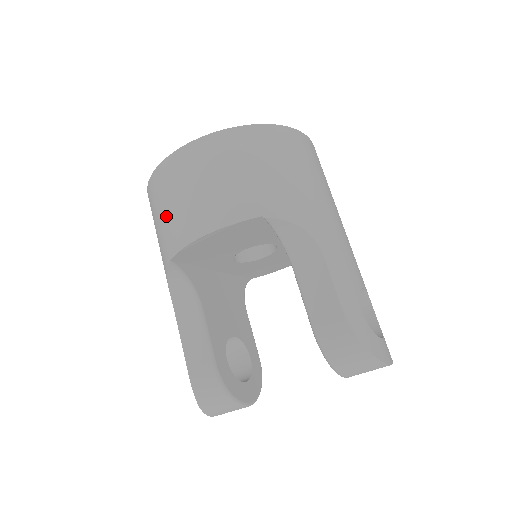
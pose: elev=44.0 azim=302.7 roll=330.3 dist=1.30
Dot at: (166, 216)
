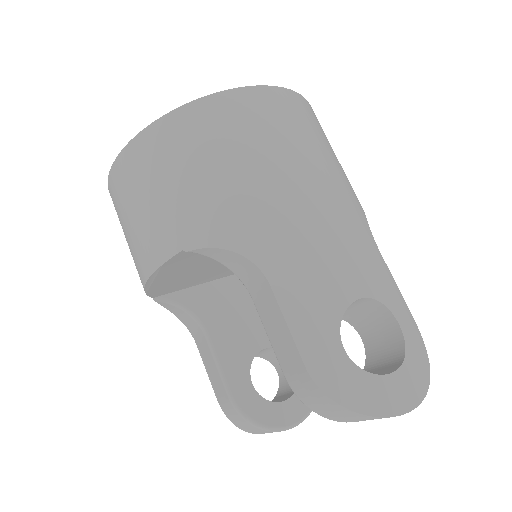
Dot at: occluded
